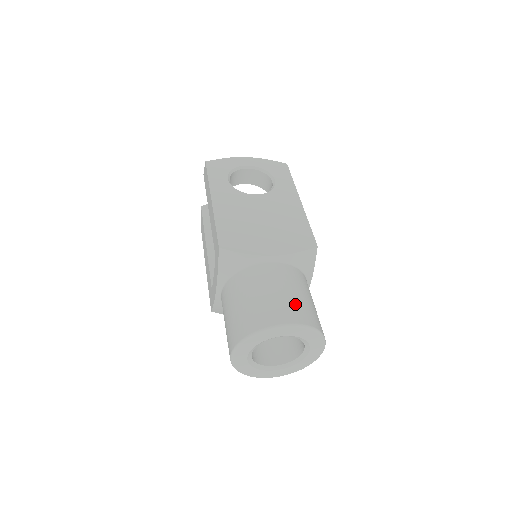
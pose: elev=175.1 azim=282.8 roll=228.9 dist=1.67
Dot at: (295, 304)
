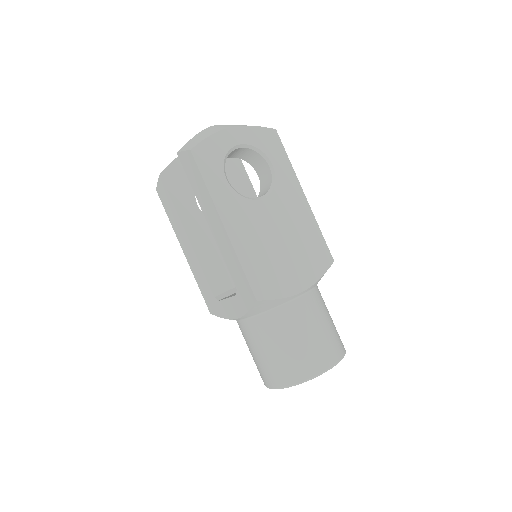
Dot at: (331, 340)
